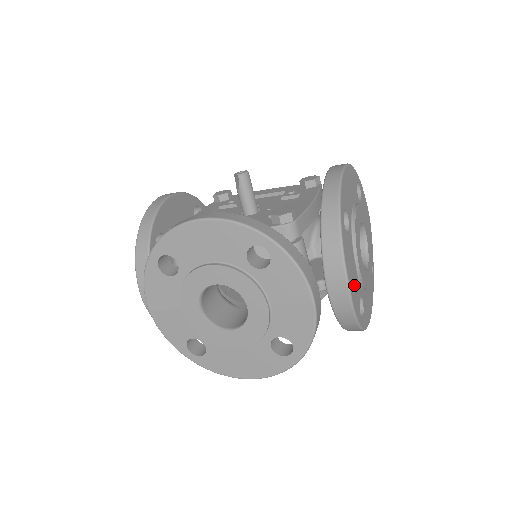
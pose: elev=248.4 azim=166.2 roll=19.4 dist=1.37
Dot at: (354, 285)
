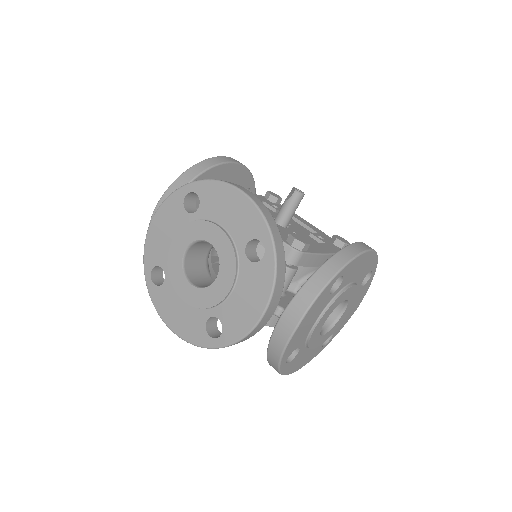
Dot at: (301, 333)
